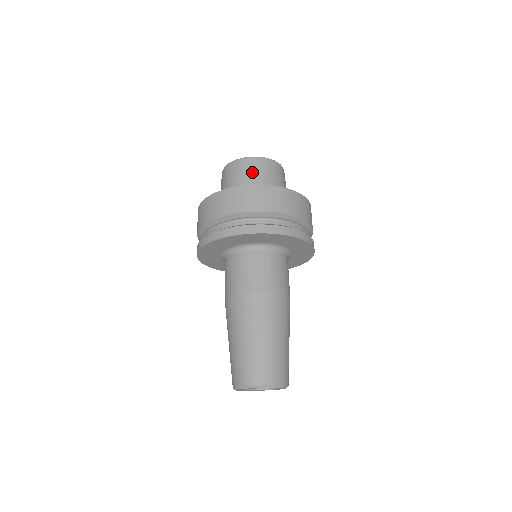
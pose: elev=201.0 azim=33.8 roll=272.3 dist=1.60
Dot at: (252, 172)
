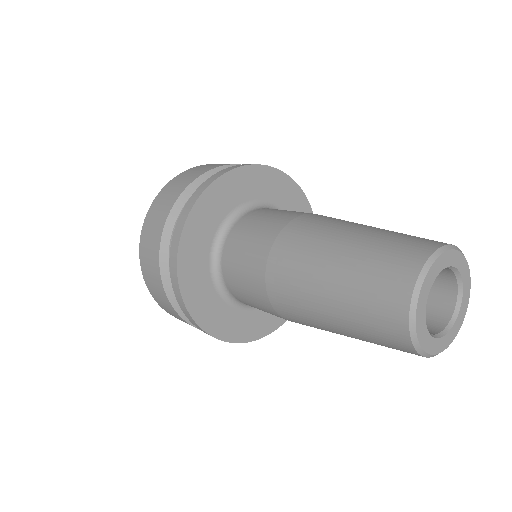
Dot at: occluded
